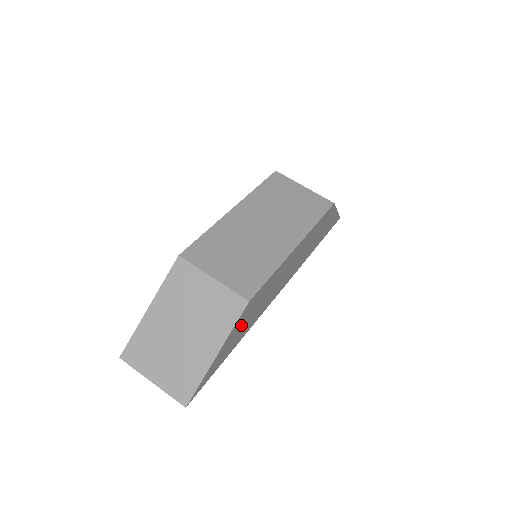
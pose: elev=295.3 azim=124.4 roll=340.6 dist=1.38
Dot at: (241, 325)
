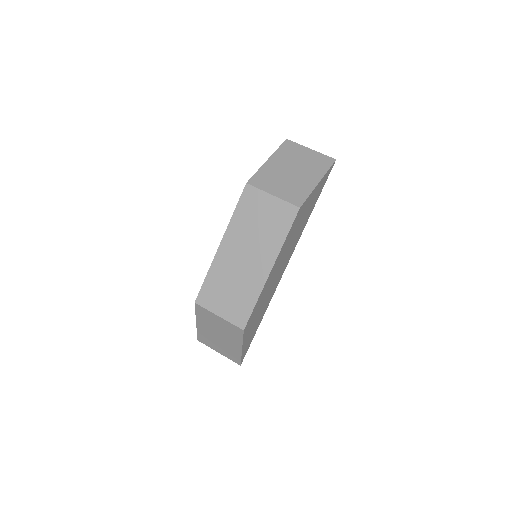
Dot at: (252, 326)
